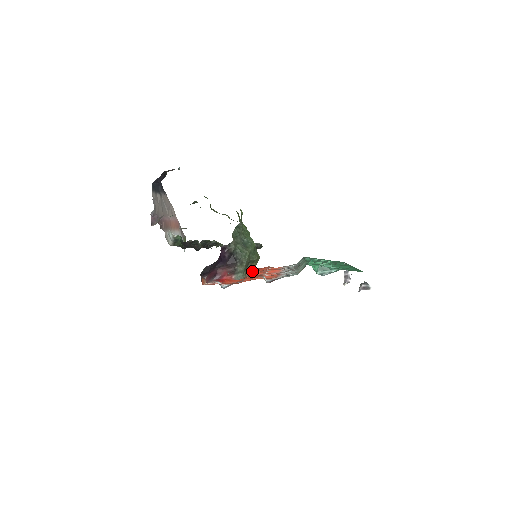
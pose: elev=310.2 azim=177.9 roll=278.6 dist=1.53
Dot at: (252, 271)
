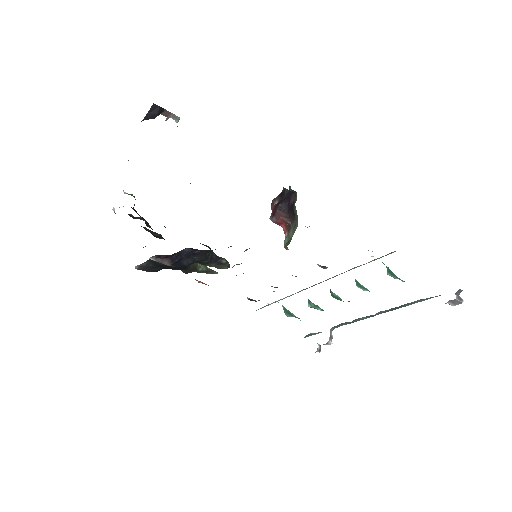
Dot at: occluded
